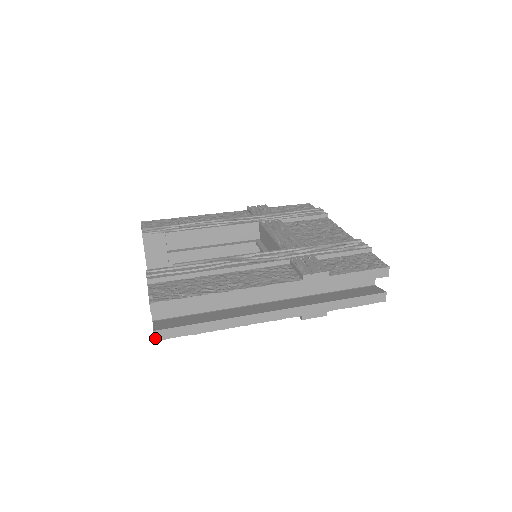
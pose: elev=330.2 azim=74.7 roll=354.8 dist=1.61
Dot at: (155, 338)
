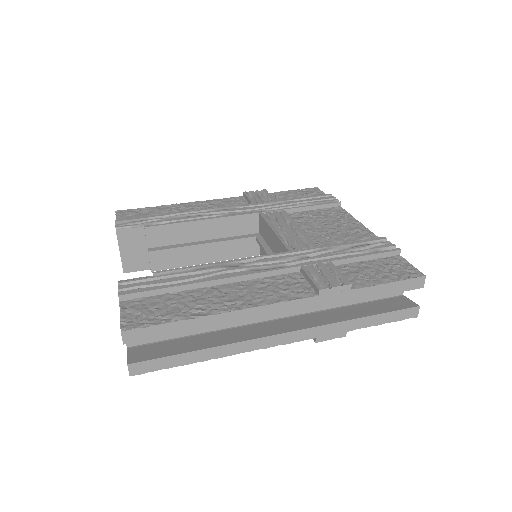
Dot at: (130, 373)
